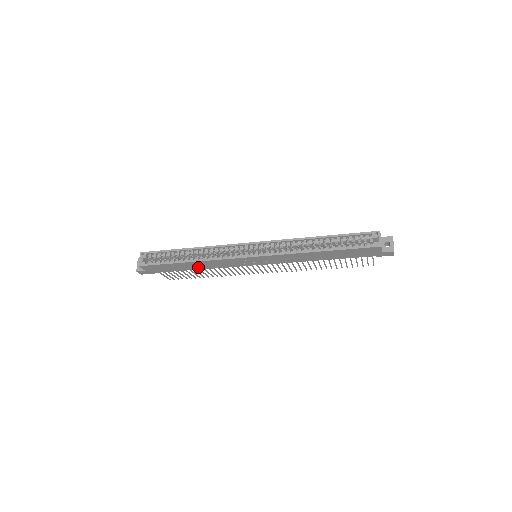
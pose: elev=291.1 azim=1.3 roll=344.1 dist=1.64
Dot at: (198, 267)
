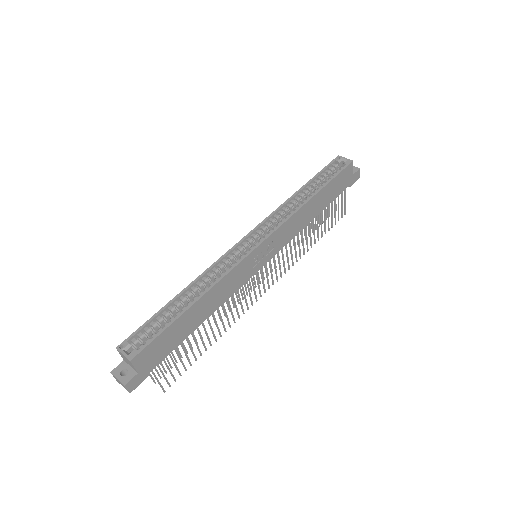
Dot at: (205, 313)
